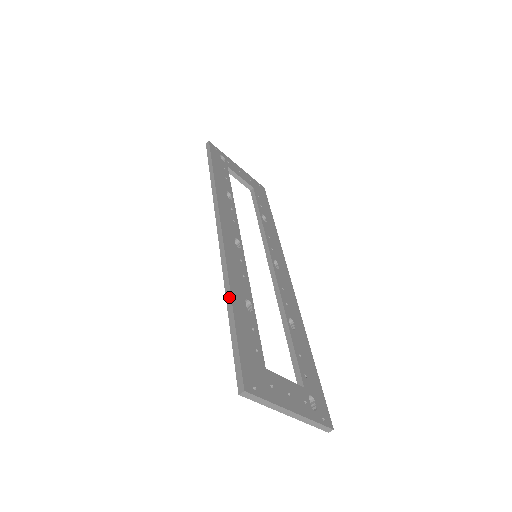
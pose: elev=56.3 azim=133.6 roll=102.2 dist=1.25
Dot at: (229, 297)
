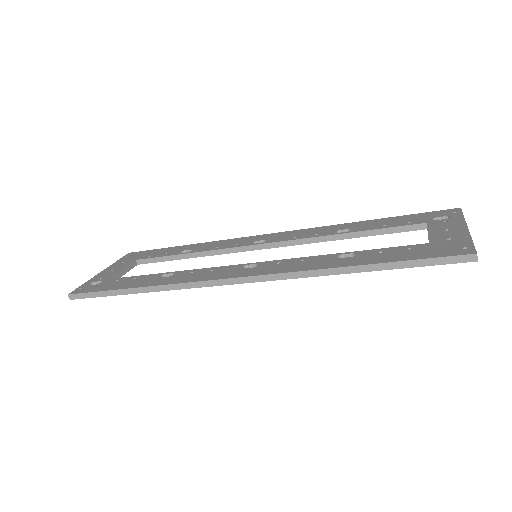
Dot at: (346, 269)
